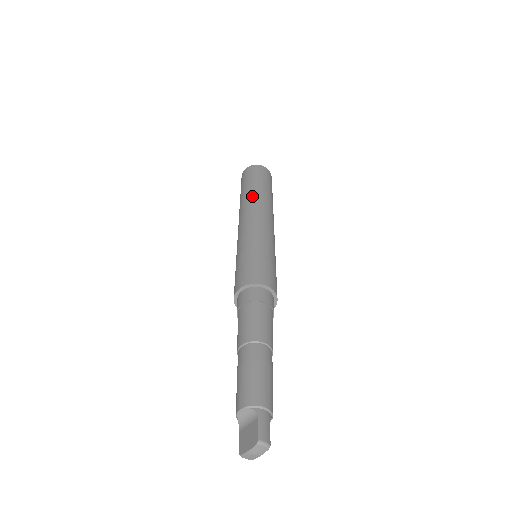
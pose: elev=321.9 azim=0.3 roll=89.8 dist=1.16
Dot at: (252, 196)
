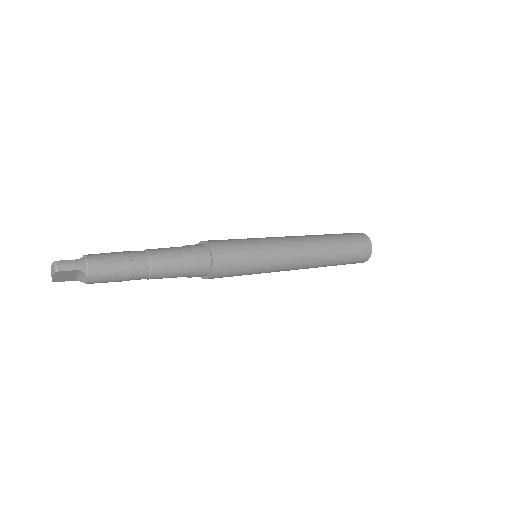
Dot at: (316, 235)
